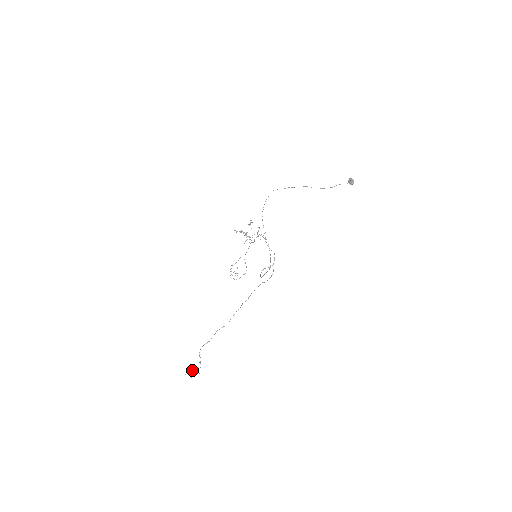
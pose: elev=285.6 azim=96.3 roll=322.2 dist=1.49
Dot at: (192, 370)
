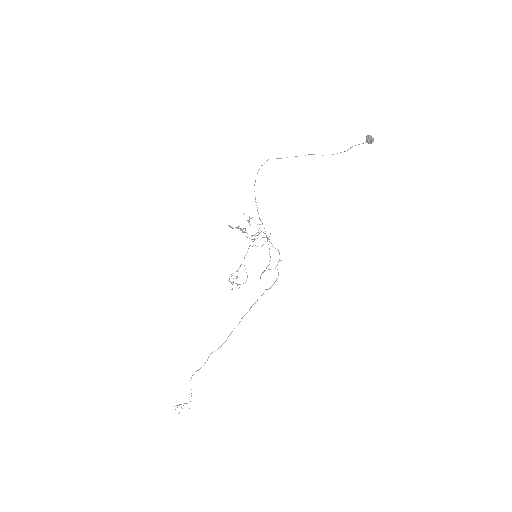
Dot at: (179, 404)
